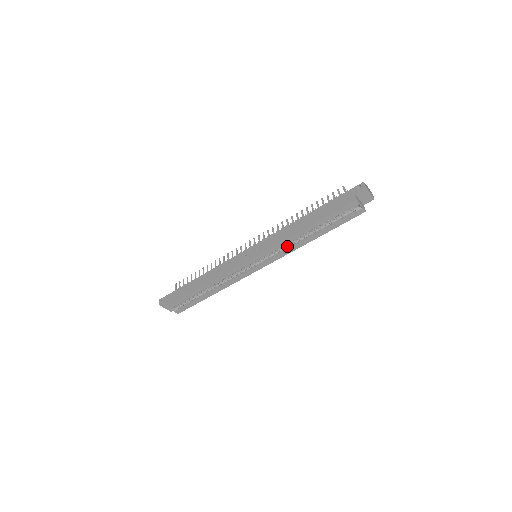
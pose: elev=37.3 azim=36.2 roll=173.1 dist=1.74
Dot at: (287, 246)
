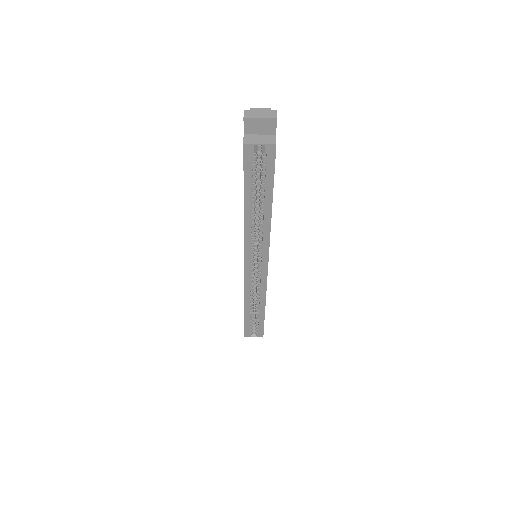
Dot at: occluded
